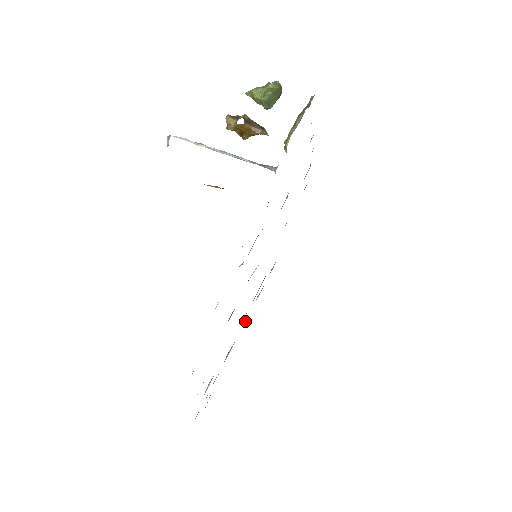
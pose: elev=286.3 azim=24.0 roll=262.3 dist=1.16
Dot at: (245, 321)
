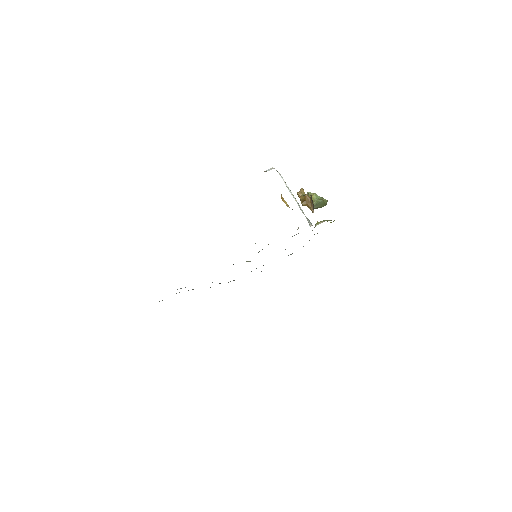
Dot at: occluded
